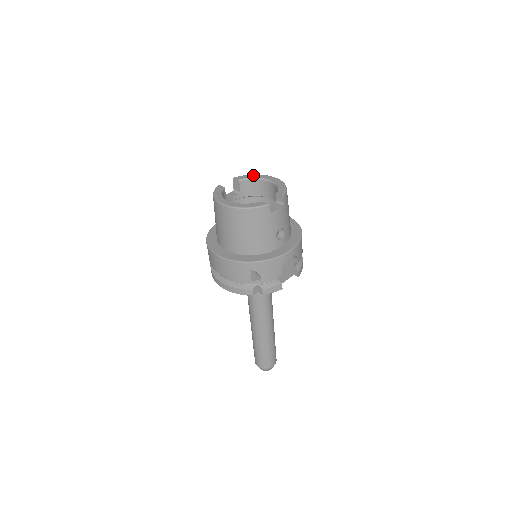
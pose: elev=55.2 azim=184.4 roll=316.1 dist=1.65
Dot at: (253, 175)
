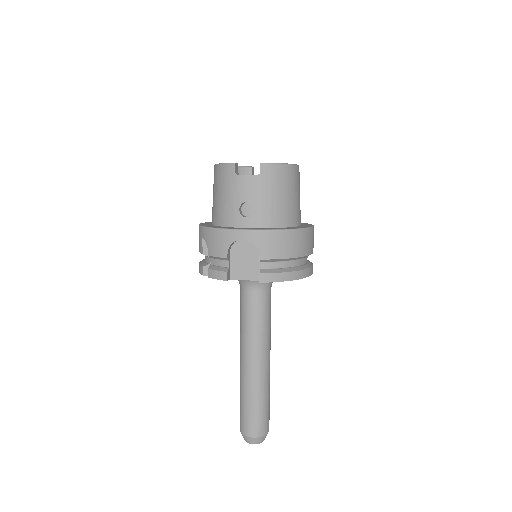
Dot at: occluded
